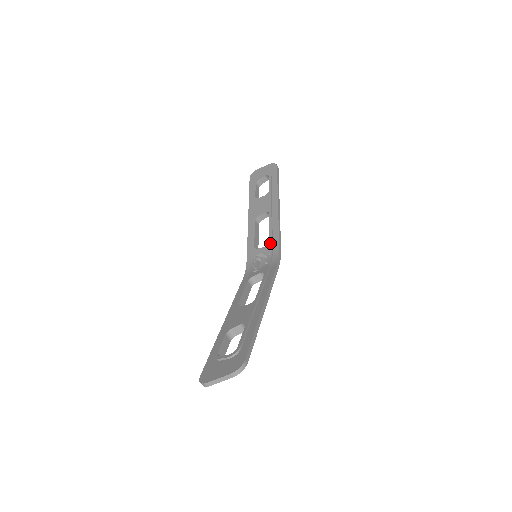
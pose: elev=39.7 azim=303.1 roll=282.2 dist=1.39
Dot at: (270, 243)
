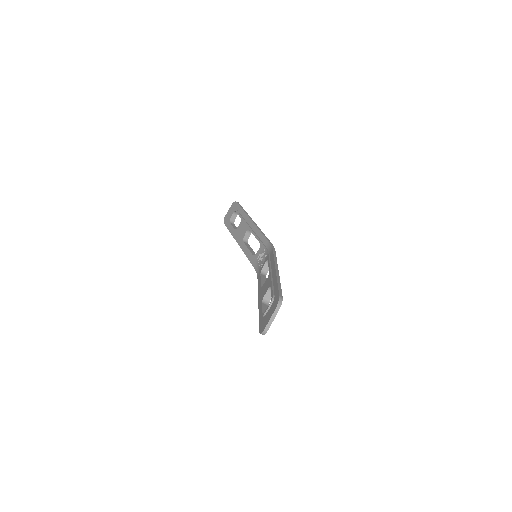
Dot at: (261, 244)
